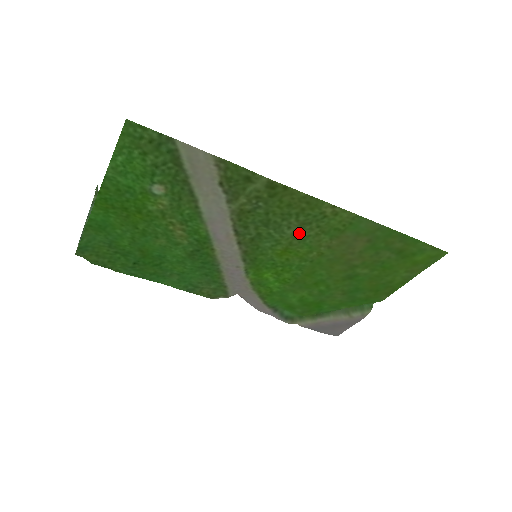
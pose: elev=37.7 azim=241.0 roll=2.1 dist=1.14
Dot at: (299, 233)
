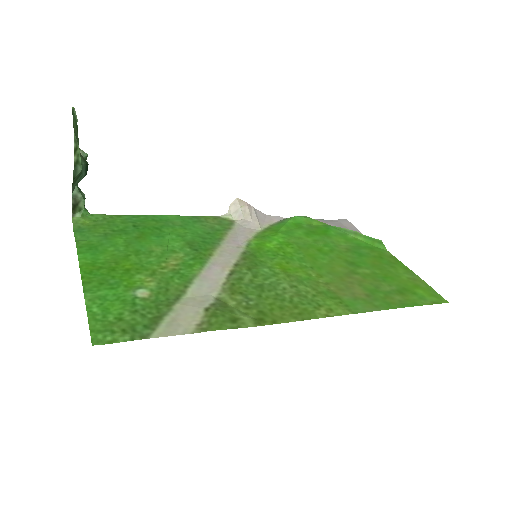
Dot at: (296, 286)
